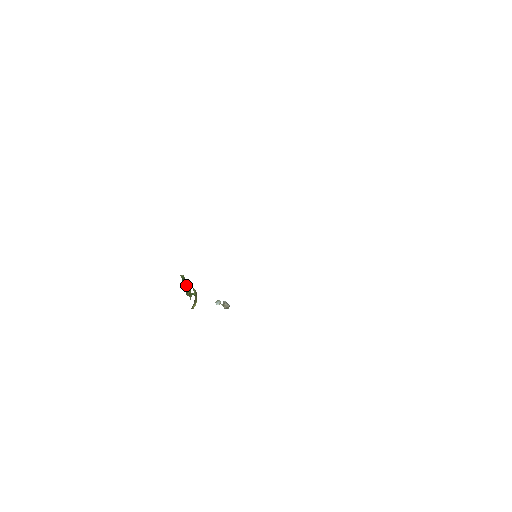
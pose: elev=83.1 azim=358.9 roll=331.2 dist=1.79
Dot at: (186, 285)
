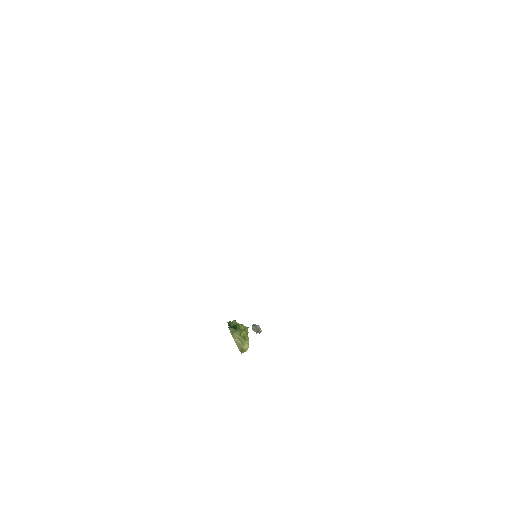
Dot at: (236, 329)
